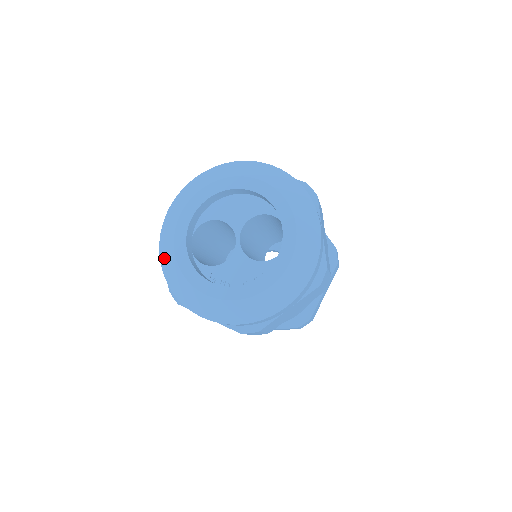
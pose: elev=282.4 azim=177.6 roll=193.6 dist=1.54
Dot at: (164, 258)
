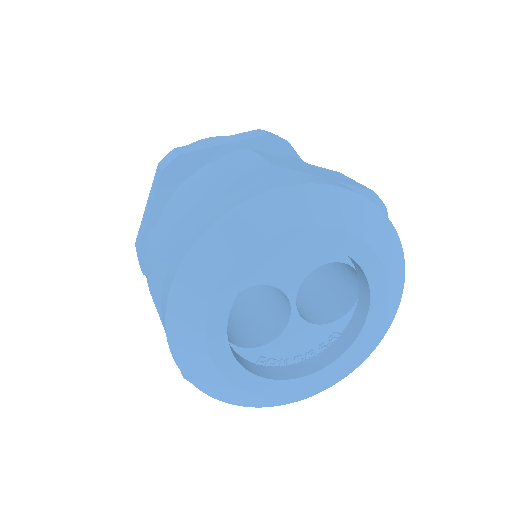
Dot at: (186, 363)
